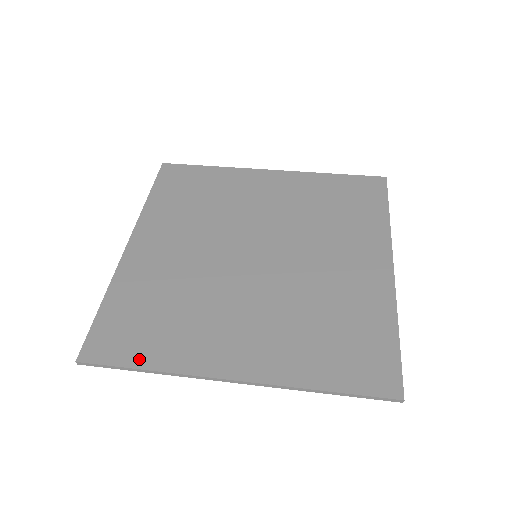
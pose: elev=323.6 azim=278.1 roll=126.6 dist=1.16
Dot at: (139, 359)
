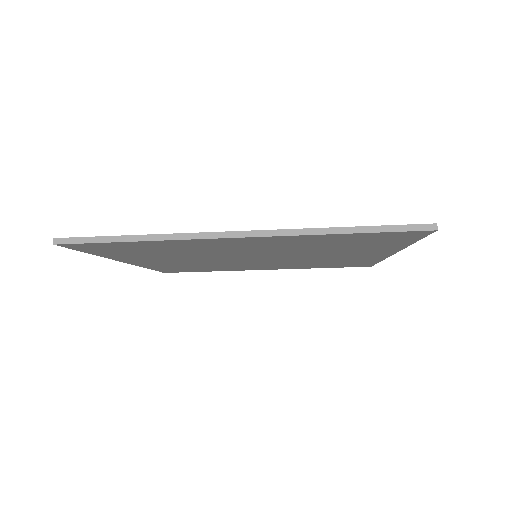
Dot at: occluded
